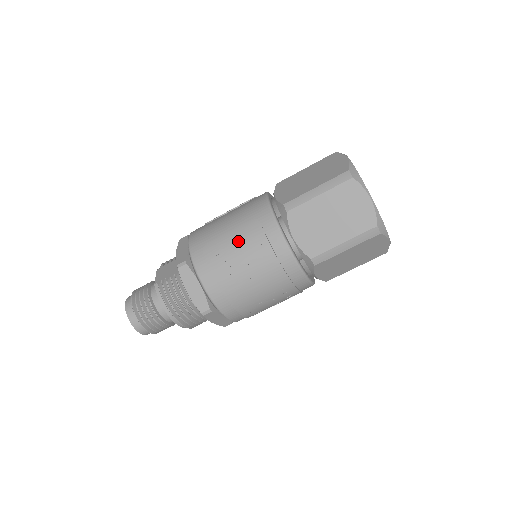
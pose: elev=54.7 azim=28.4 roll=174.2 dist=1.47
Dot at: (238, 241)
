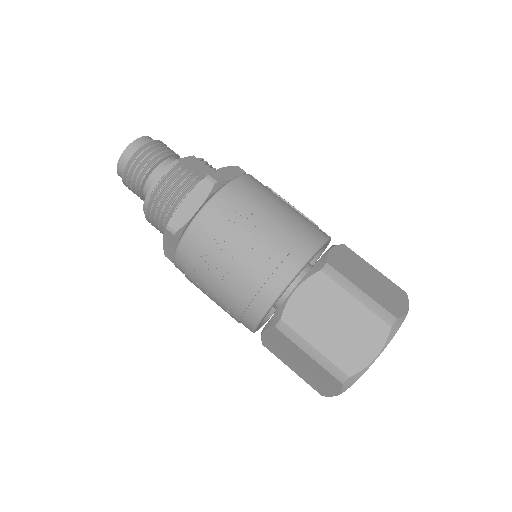
Dot at: (265, 230)
